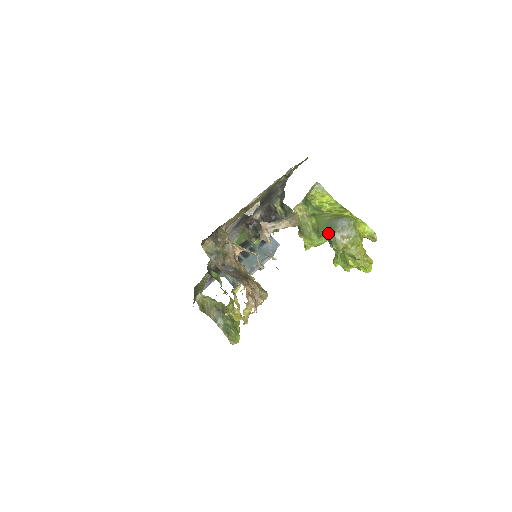
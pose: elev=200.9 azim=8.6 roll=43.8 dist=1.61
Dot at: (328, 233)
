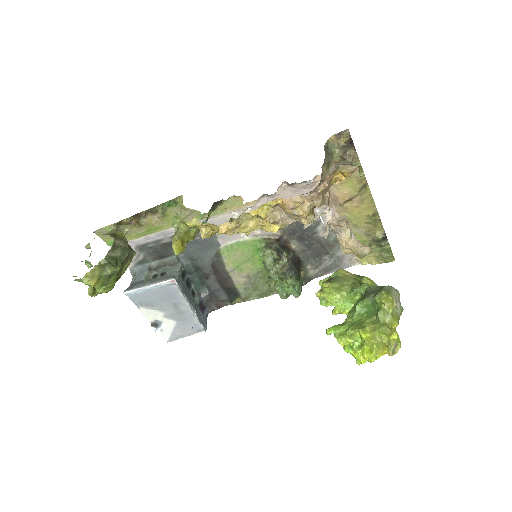
Dot at: occluded
